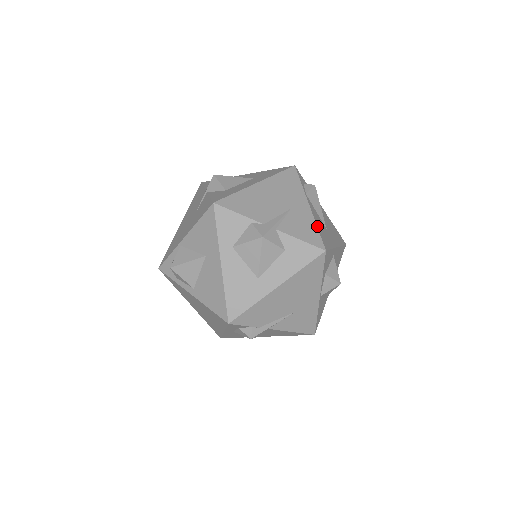
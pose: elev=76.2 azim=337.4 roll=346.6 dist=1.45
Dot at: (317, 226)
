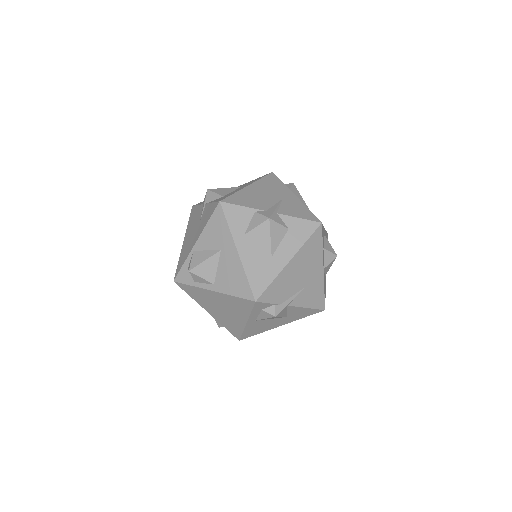
Dot at: occluded
